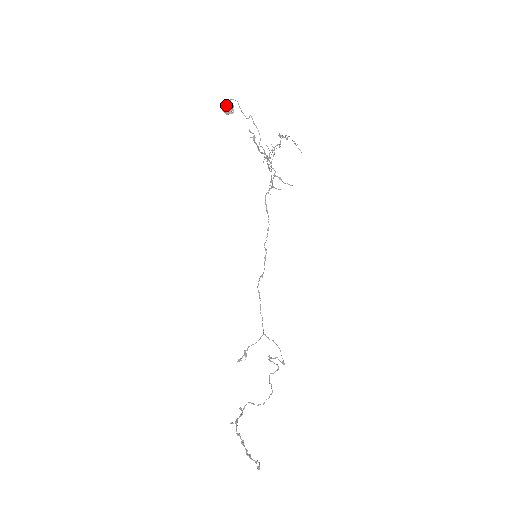
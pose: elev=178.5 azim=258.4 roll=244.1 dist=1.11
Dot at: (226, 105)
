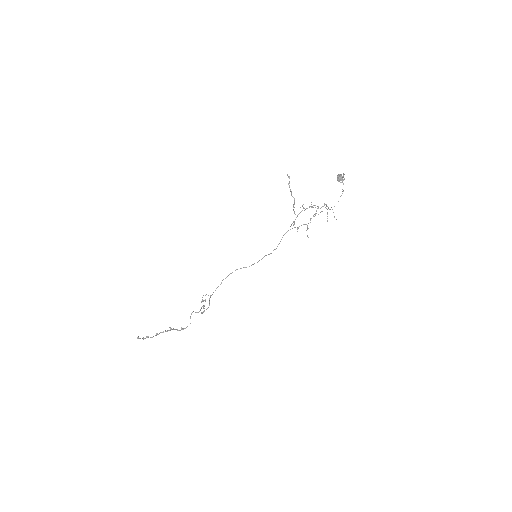
Dot at: (340, 175)
